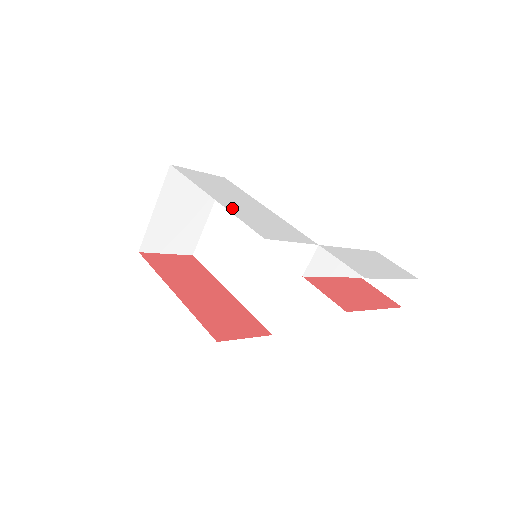
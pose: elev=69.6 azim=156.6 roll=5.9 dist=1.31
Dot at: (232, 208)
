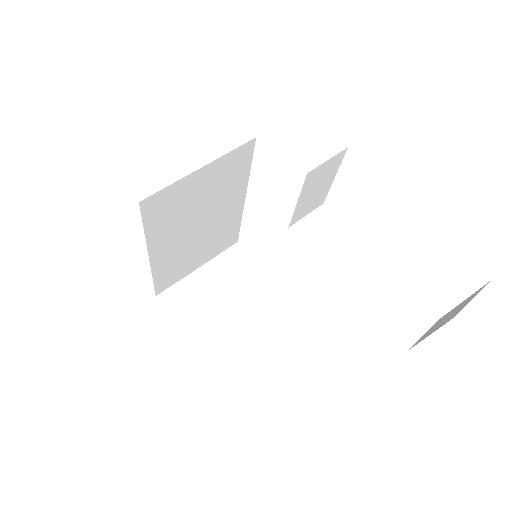
Dot at: occluded
